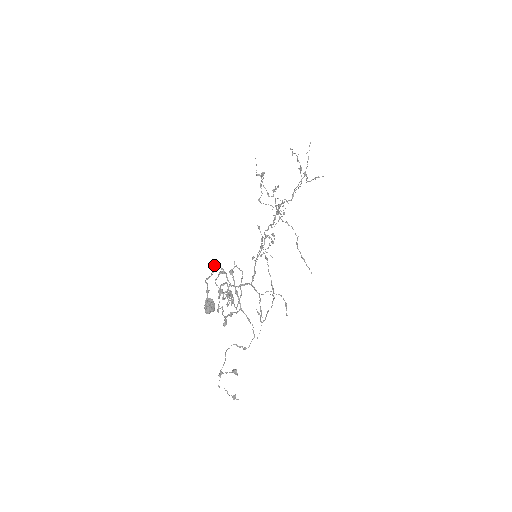
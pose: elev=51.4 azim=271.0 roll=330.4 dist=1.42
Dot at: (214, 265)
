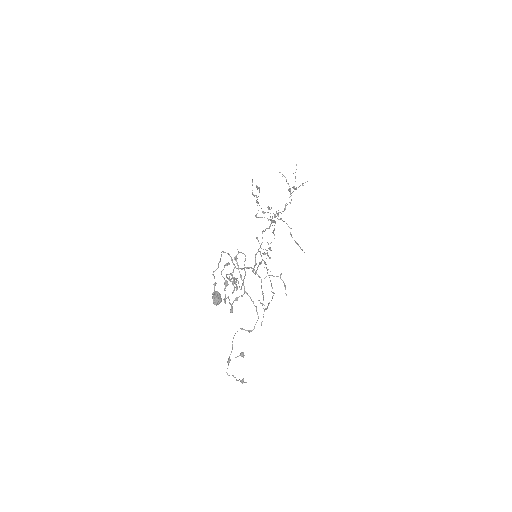
Dot at: occluded
